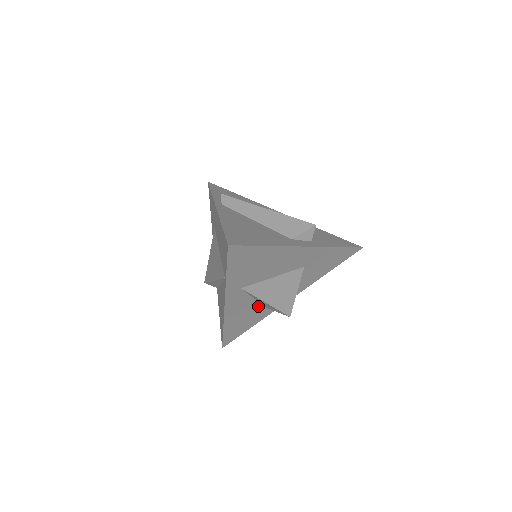
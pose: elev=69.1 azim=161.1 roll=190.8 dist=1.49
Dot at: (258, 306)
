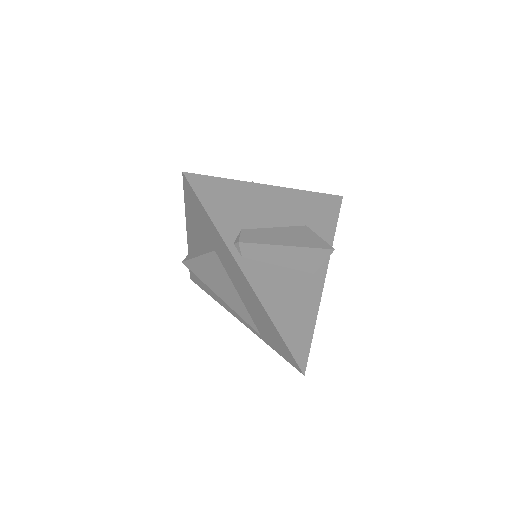
Dot at: occluded
